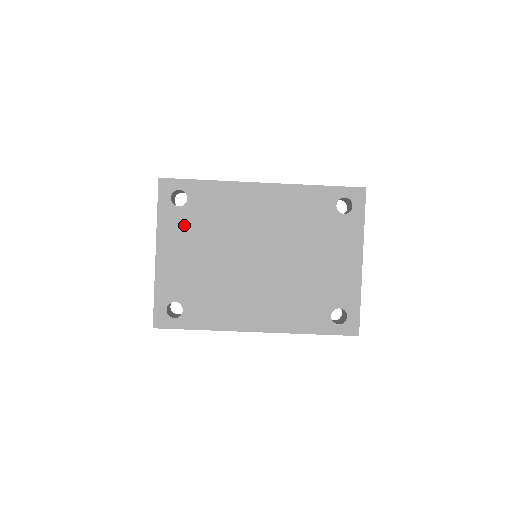
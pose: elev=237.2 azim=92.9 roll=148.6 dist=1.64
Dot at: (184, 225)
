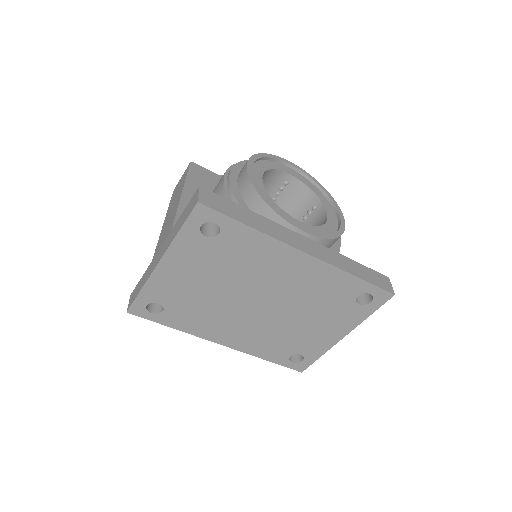
Dot at: (202, 253)
